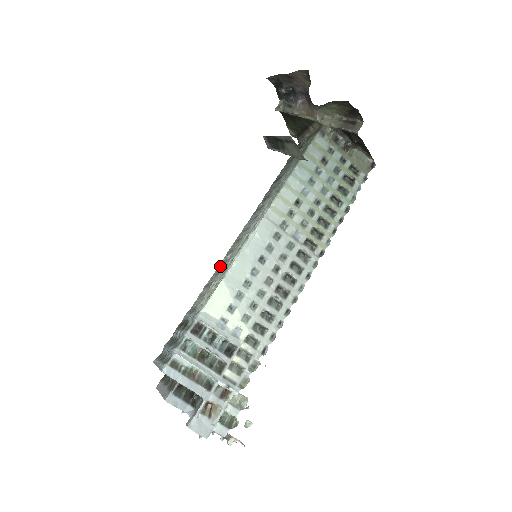
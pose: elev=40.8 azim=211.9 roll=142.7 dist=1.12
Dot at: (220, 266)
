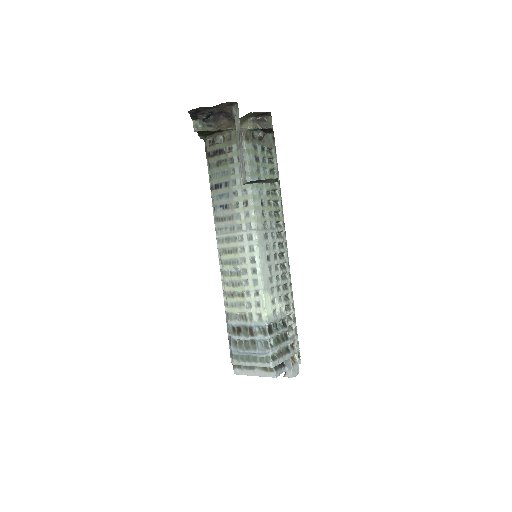
Dot at: (232, 277)
